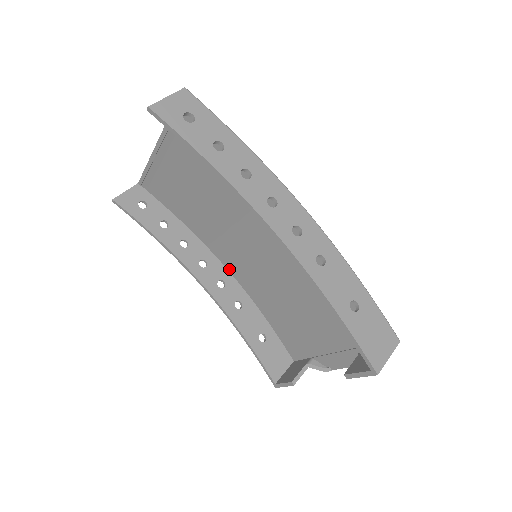
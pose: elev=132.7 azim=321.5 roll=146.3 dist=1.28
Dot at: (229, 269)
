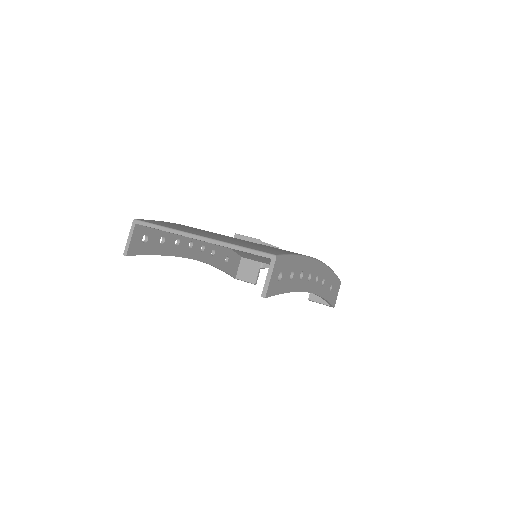
Dot at: occluded
